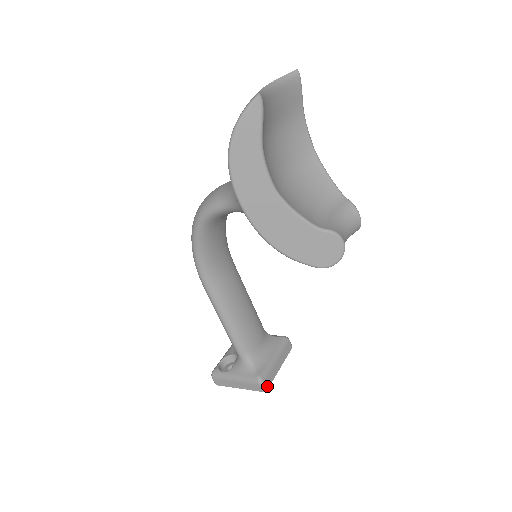
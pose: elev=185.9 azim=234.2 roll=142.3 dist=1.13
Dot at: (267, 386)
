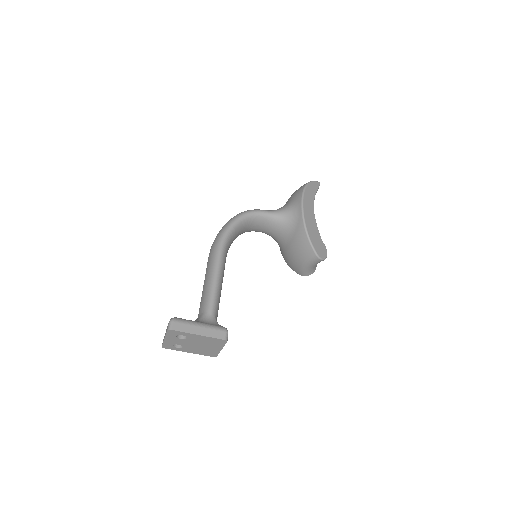
Dot at: (227, 339)
